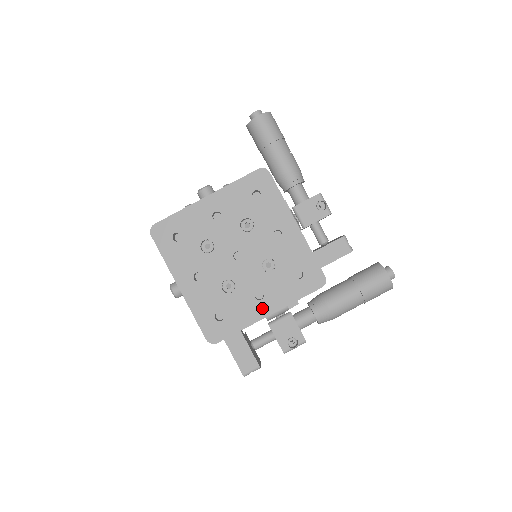
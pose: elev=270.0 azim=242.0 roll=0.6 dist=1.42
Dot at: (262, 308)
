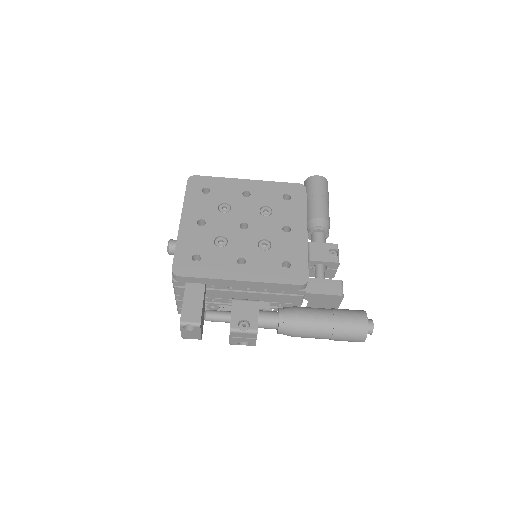
Dot at: (237, 272)
